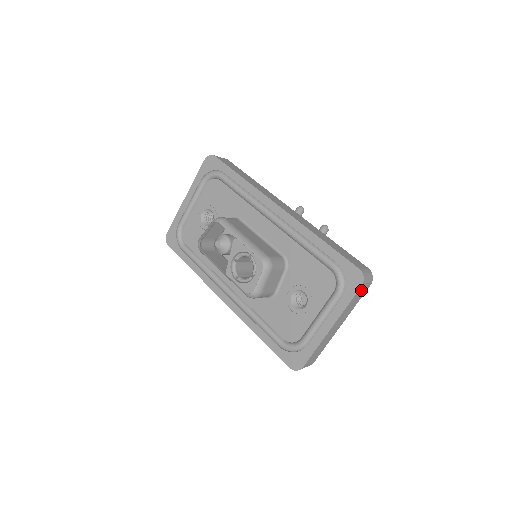
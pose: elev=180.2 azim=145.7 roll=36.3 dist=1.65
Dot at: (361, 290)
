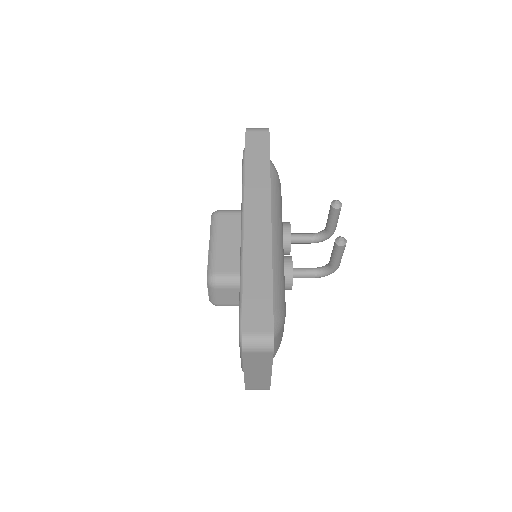
Dot at: (253, 354)
